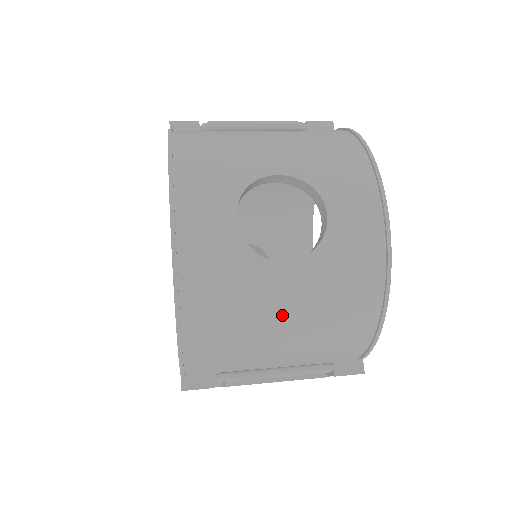
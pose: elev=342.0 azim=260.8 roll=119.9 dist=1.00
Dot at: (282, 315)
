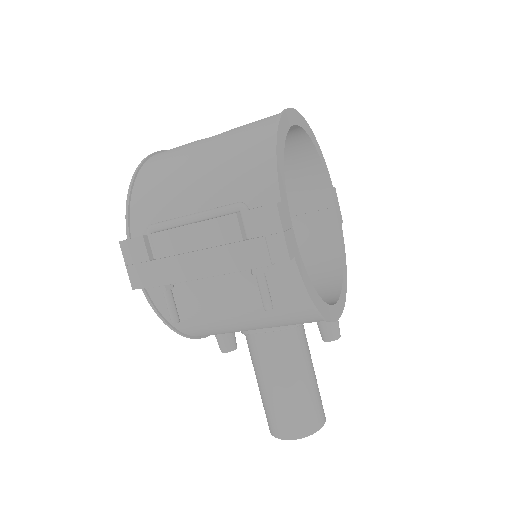
Dot at: (200, 155)
